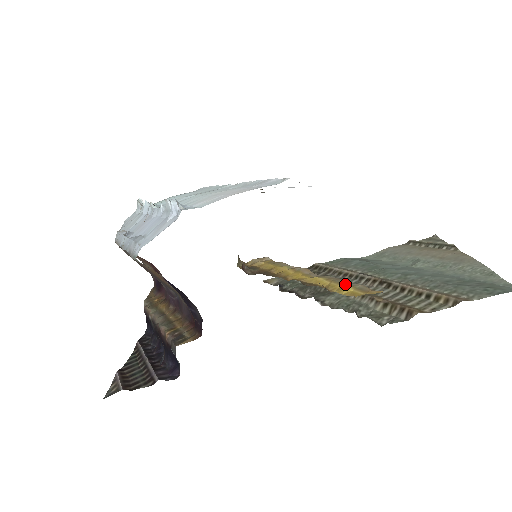
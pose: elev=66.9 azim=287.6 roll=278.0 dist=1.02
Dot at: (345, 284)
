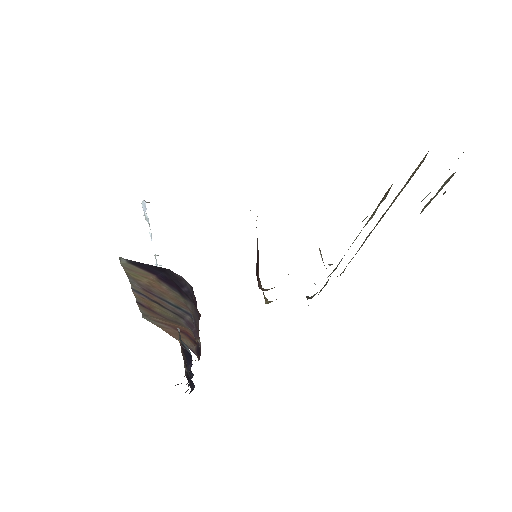
Dot at: occluded
